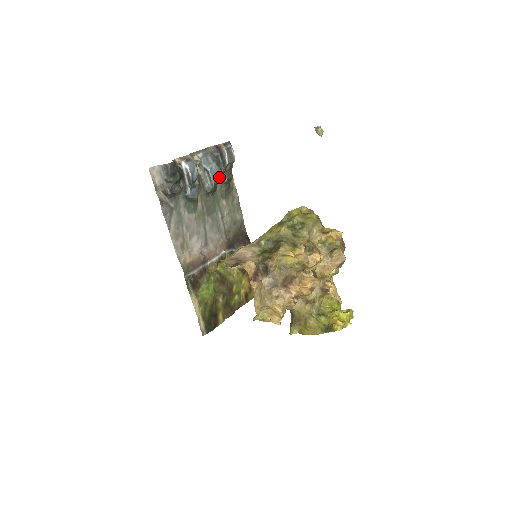
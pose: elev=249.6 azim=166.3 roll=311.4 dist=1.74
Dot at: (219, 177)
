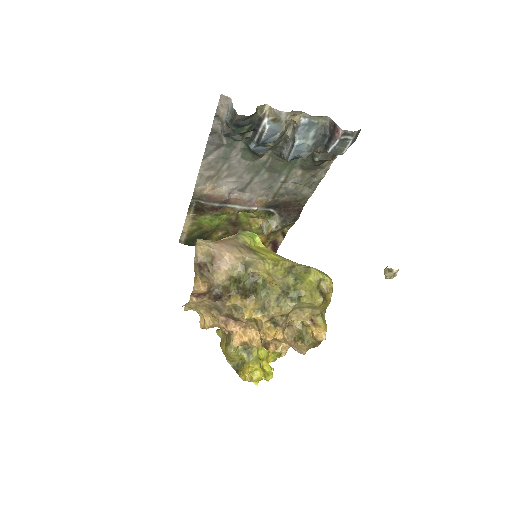
Dot at: (304, 157)
